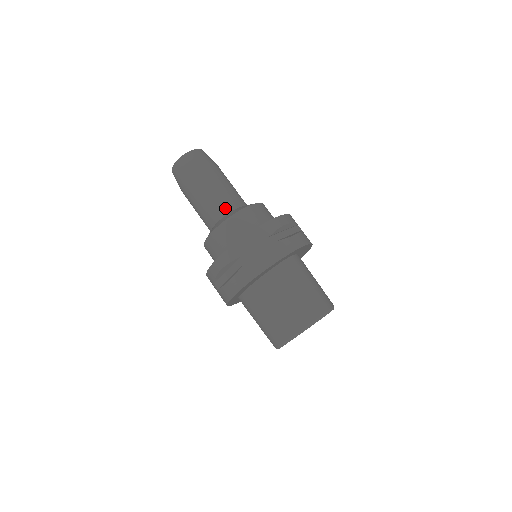
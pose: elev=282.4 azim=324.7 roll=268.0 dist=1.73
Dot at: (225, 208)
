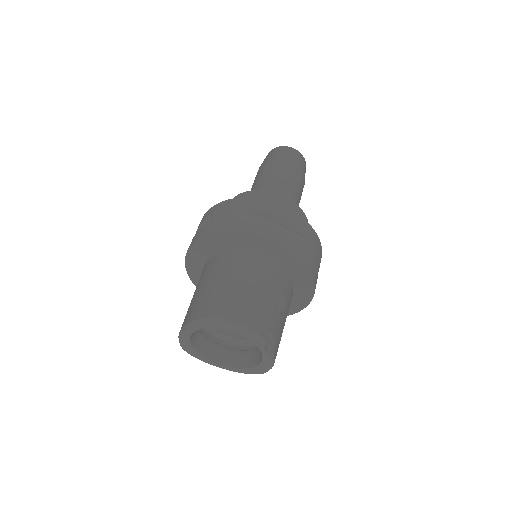
Dot at: occluded
